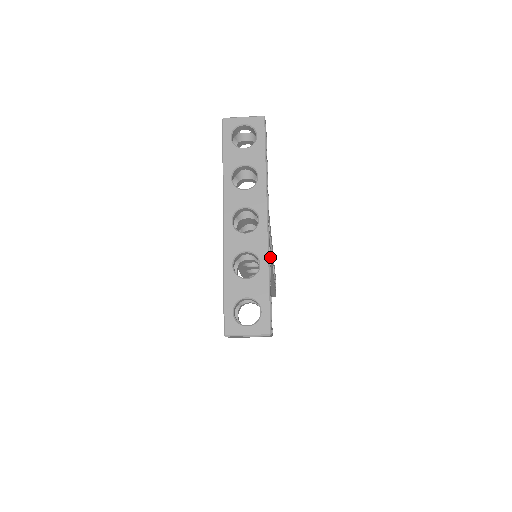
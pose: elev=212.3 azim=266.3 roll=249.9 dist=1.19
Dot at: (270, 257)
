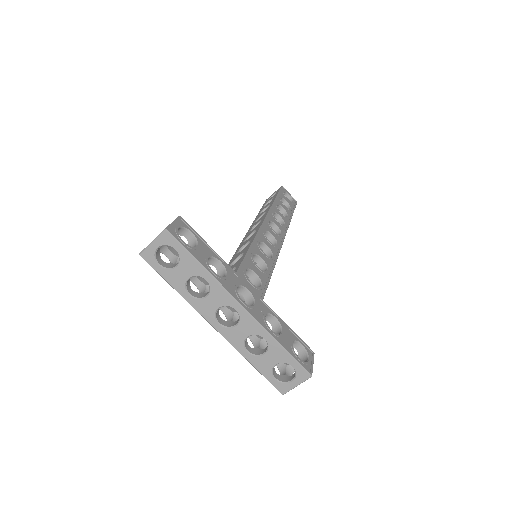
Dot at: (267, 287)
